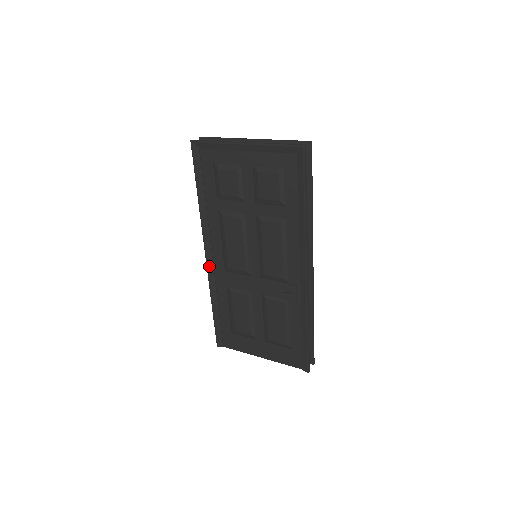
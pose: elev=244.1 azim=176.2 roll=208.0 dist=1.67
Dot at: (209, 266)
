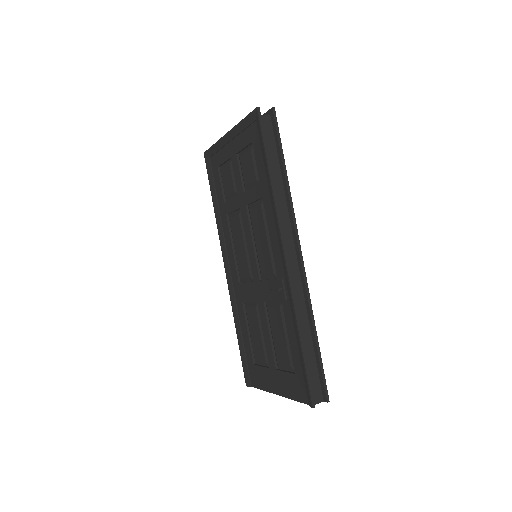
Dot at: (229, 281)
